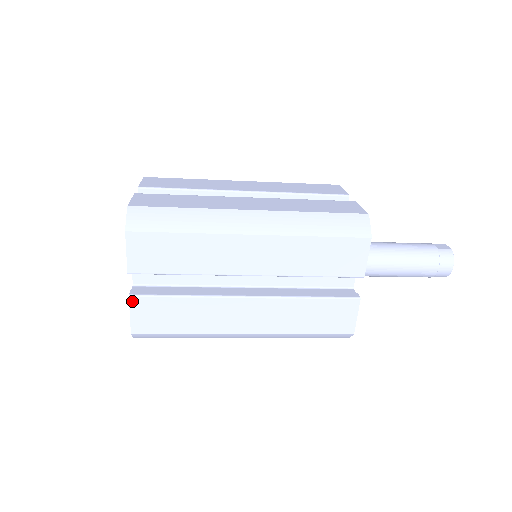
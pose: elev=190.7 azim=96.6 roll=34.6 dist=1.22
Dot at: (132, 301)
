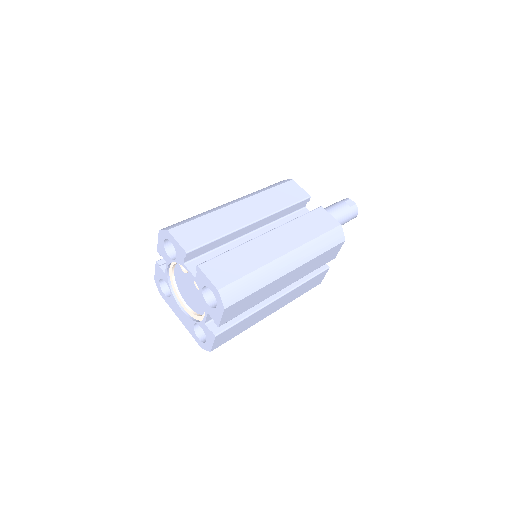
Dot at: (216, 338)
